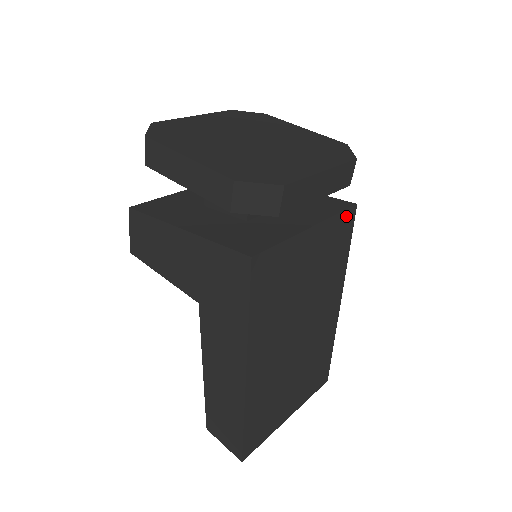
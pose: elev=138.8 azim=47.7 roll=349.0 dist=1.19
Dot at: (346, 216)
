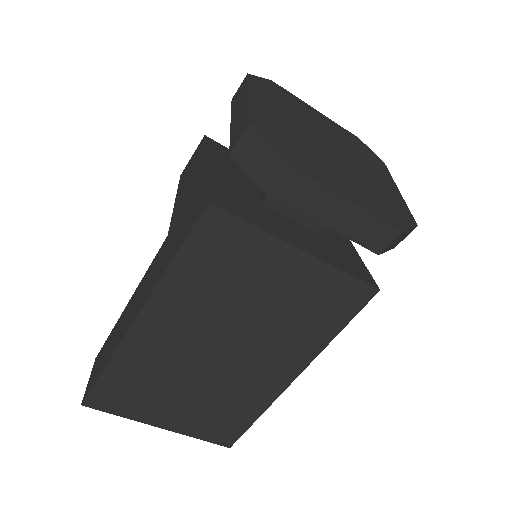
Dot at: (357, 288)
